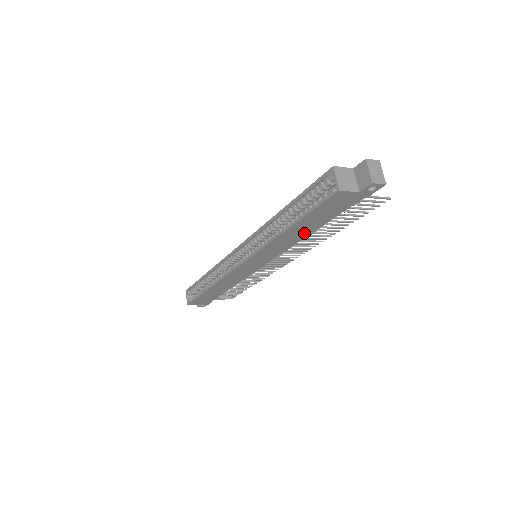
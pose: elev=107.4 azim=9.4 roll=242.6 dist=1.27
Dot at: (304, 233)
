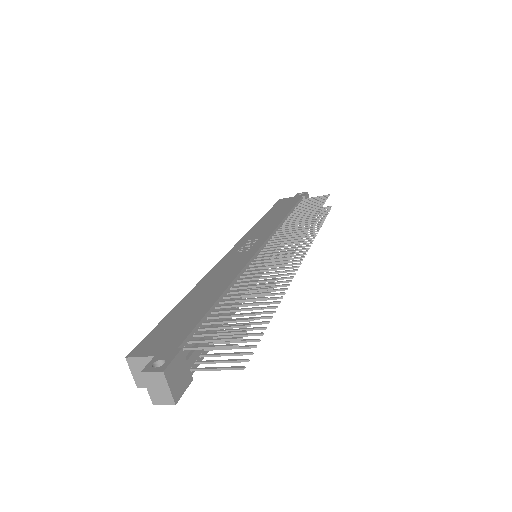
Dot at: occluded
